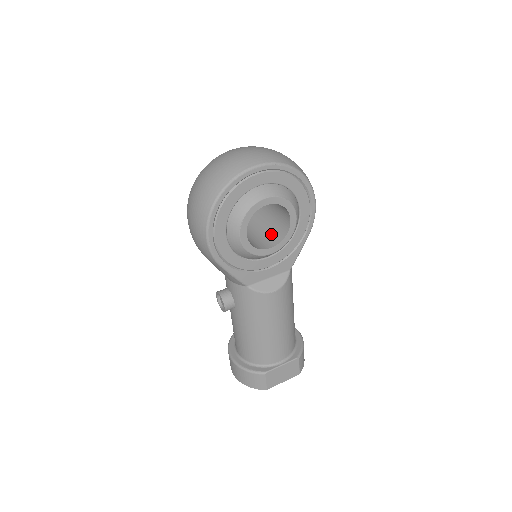
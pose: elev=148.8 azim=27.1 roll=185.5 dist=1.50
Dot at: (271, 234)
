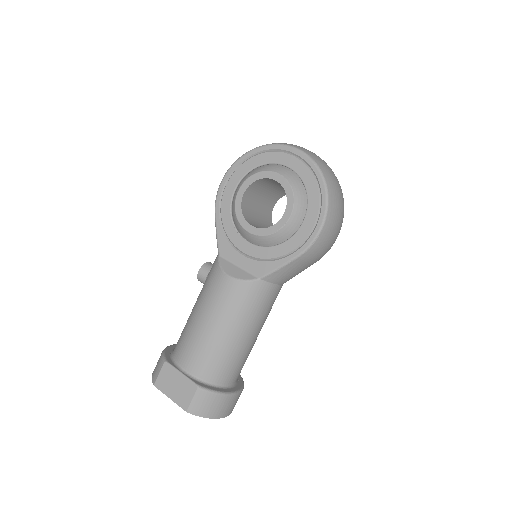
Dot at: occluded
